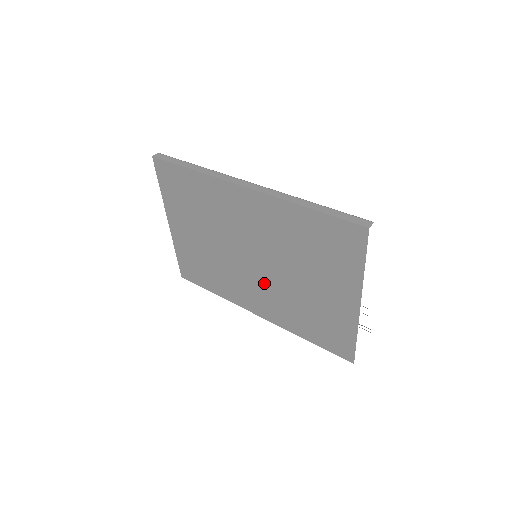
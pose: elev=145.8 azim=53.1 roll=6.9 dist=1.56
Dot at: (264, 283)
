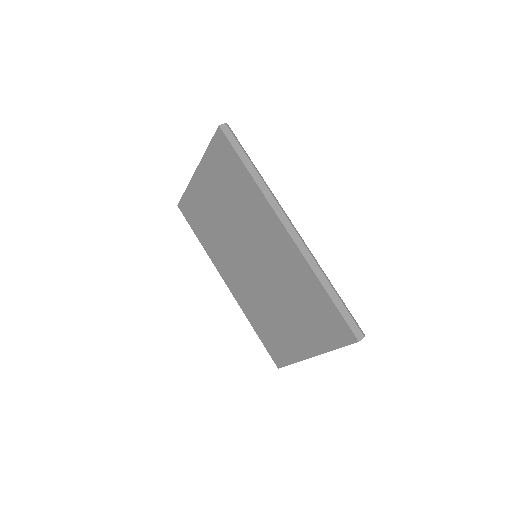
Dot at: (249, 280)
